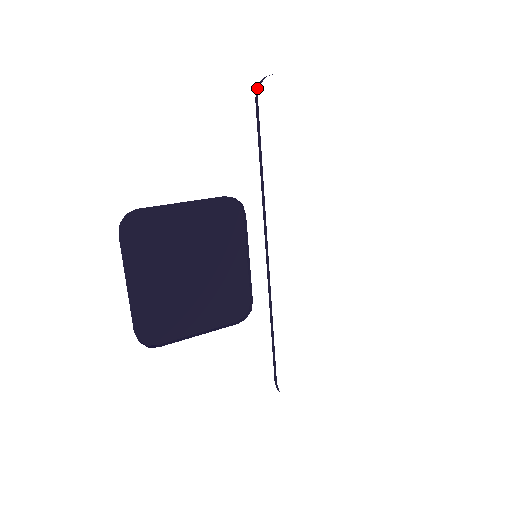
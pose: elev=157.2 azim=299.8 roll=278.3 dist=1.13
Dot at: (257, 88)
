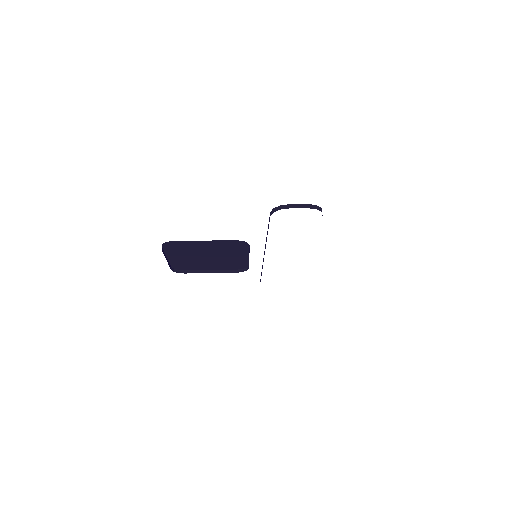
Dot at: (272, 210)
